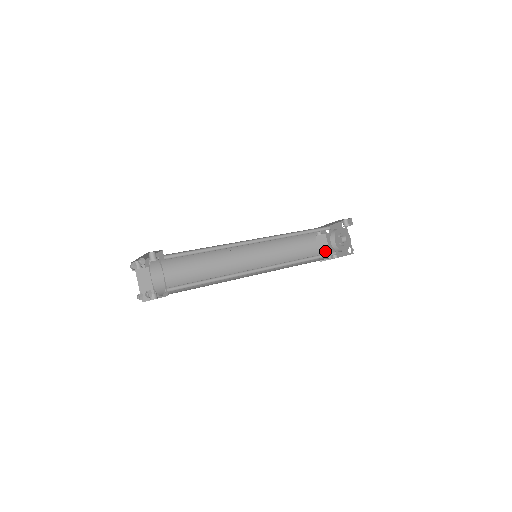
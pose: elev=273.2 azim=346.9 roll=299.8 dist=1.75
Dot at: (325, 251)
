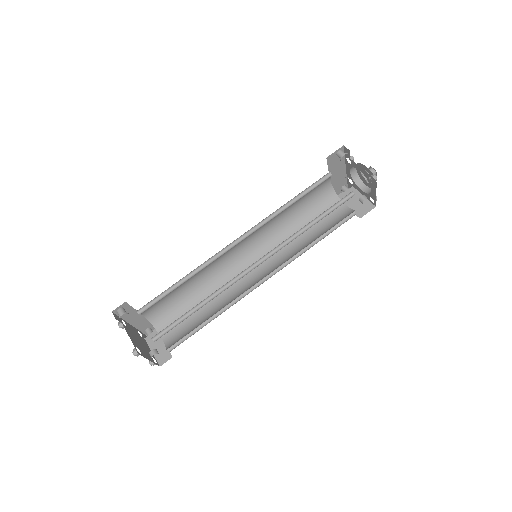
Dot at: (362, 204)
